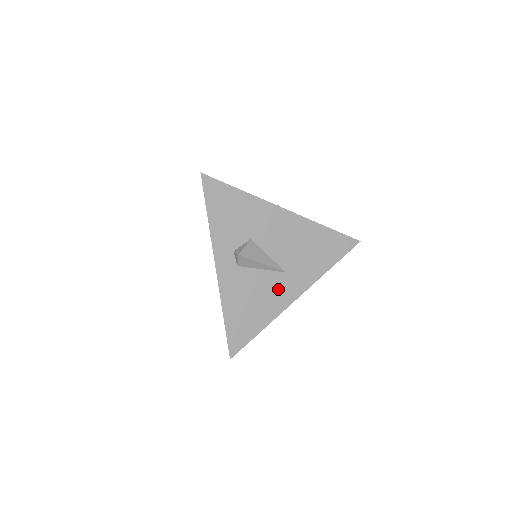
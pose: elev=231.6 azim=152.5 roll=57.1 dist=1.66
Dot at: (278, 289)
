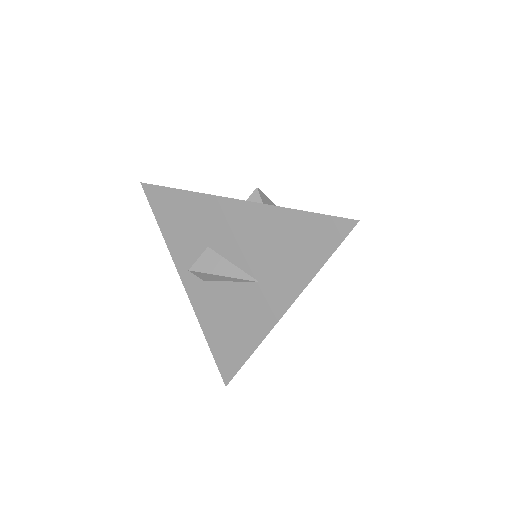
Dot at: (255, 304)
